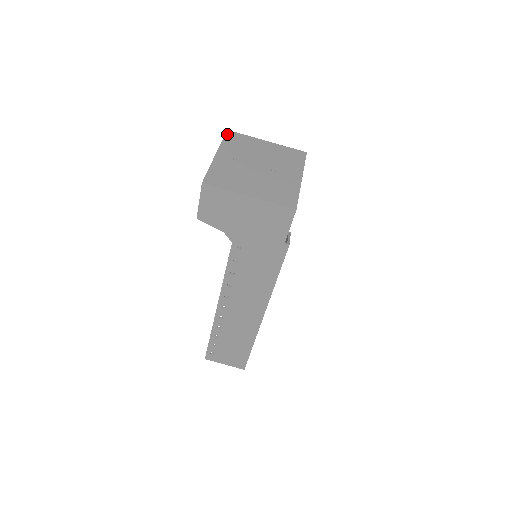
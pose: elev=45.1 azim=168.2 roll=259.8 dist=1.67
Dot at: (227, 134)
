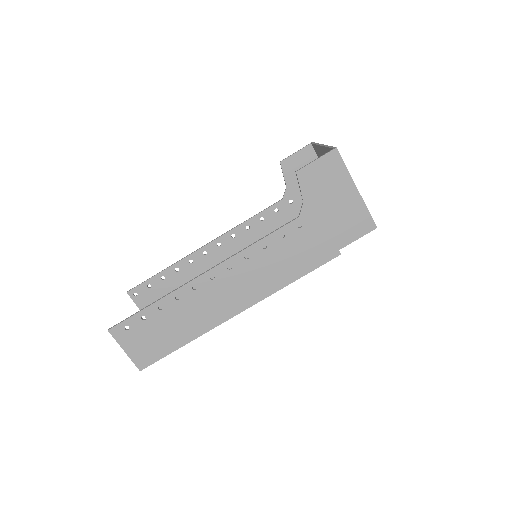
Dot at: occluded
